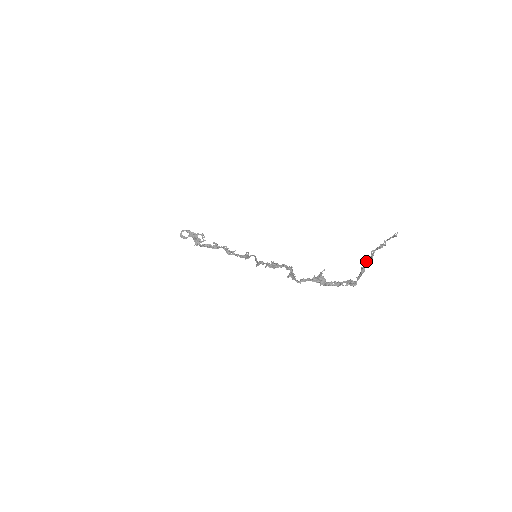
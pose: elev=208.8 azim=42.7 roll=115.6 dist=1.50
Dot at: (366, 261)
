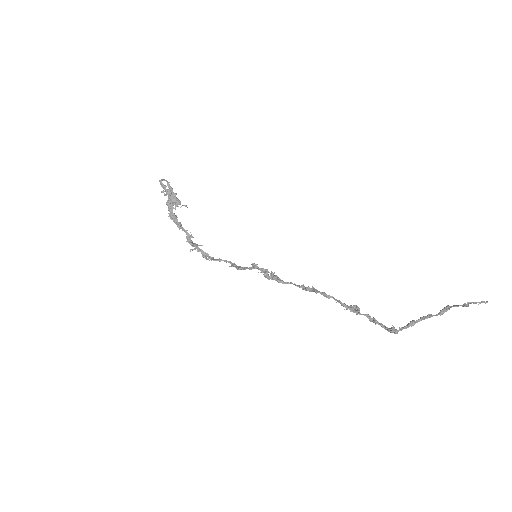
Dot at: occluded
